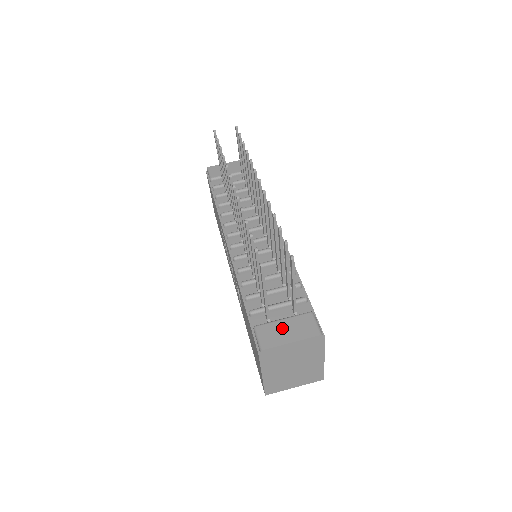
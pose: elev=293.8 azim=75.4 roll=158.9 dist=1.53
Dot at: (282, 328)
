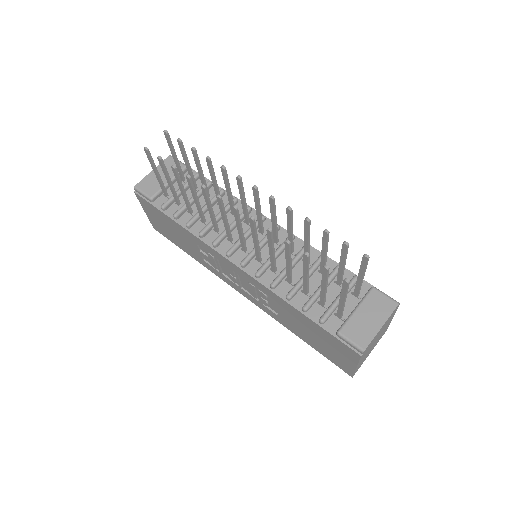
Dot at: (363, 319)
